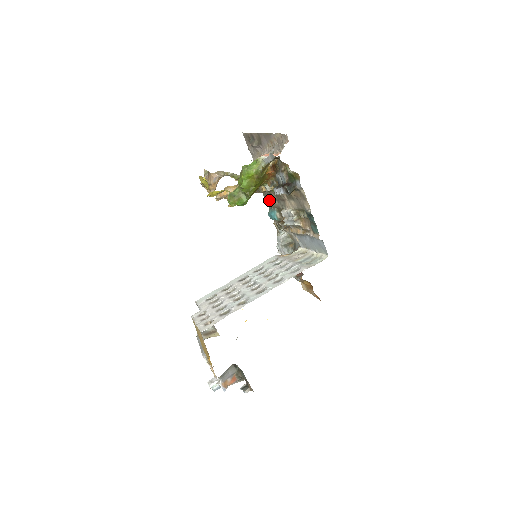
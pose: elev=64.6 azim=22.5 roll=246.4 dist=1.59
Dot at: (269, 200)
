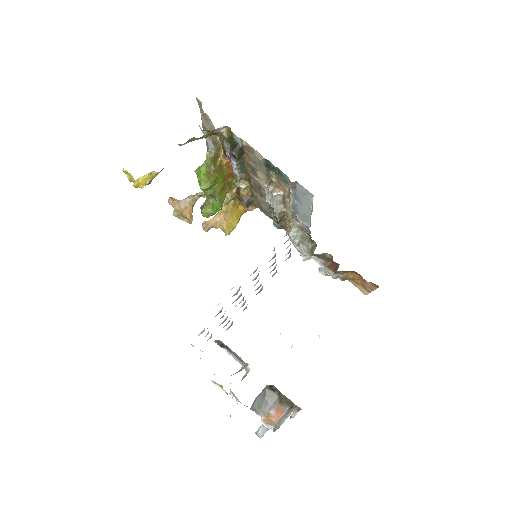
Dot at: (263, 208)
